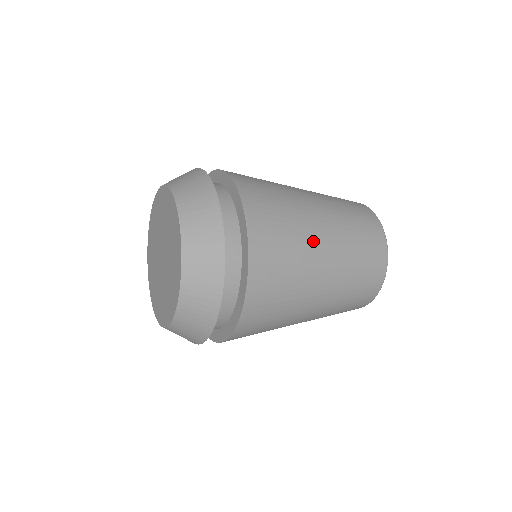
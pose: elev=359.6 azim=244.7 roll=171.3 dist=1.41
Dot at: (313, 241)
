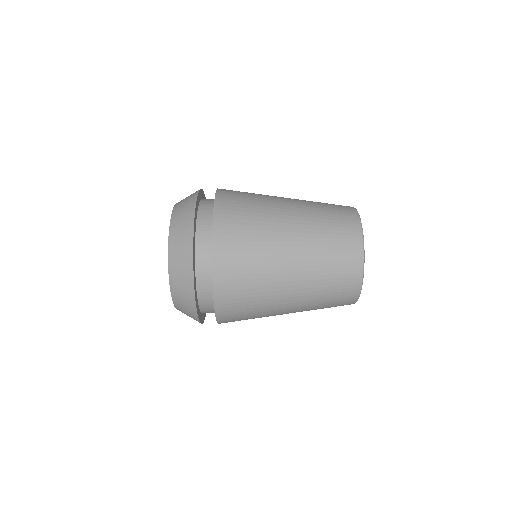
Dot at: occluded
